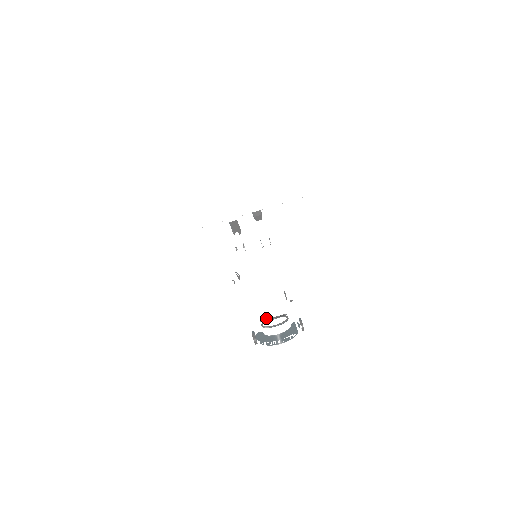
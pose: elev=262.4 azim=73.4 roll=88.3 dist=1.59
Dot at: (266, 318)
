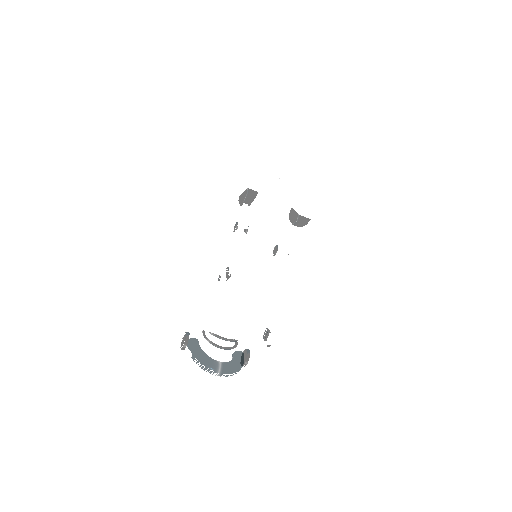
Dot at: (218, 333)
